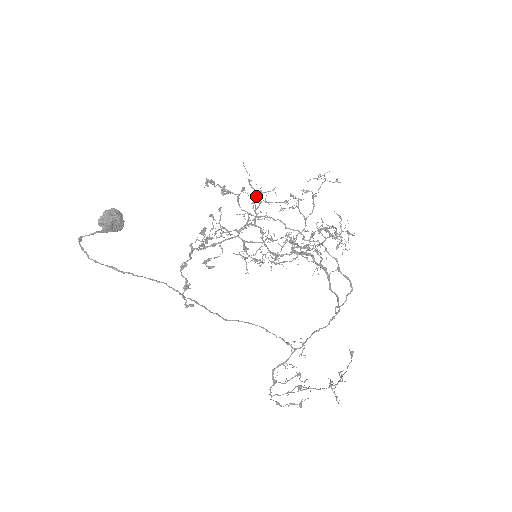
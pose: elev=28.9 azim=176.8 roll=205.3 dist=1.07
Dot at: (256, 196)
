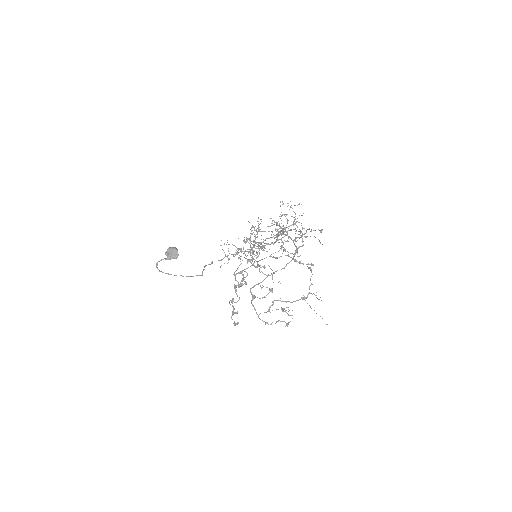
Dot at: (255, 230)
